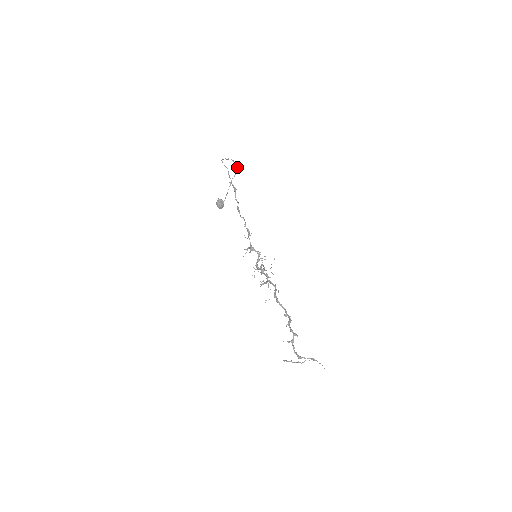
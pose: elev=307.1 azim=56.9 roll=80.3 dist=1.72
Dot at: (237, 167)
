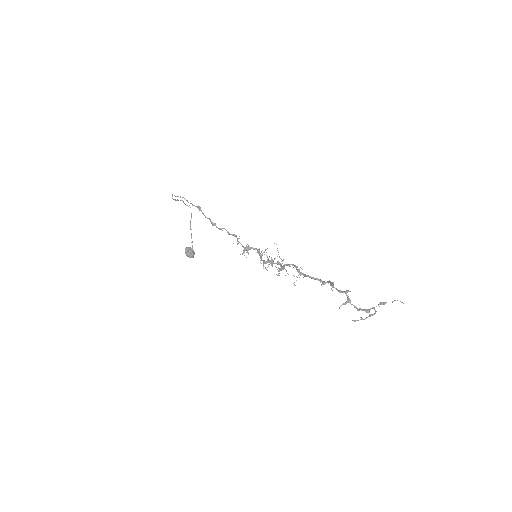
Dot at: (190, 207)
